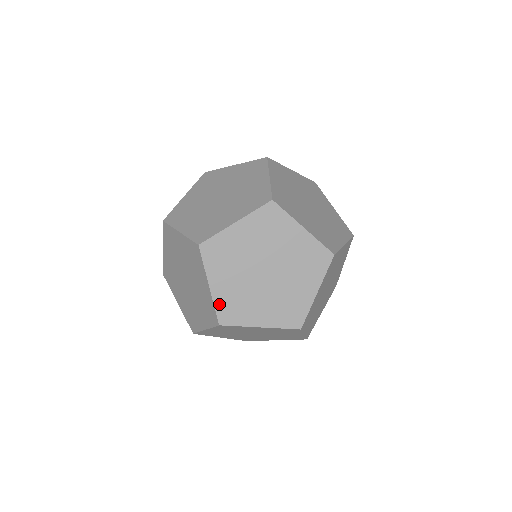
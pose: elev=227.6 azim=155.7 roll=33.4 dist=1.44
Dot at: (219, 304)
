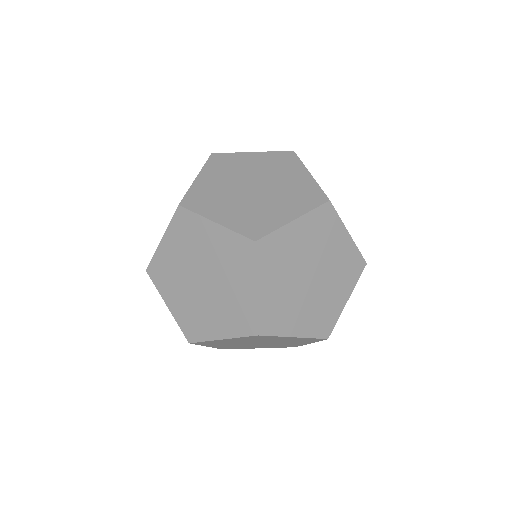
Dot at: (262, 311)
